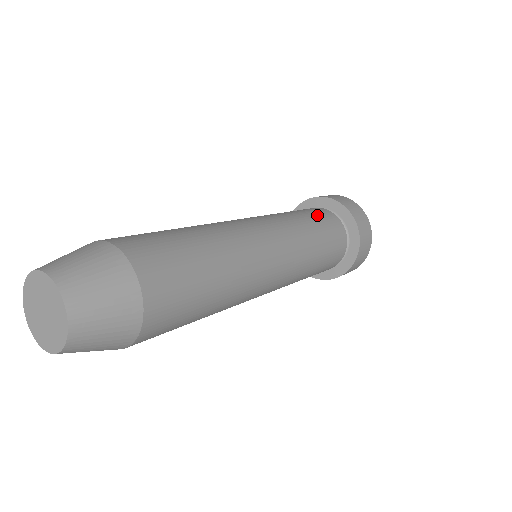
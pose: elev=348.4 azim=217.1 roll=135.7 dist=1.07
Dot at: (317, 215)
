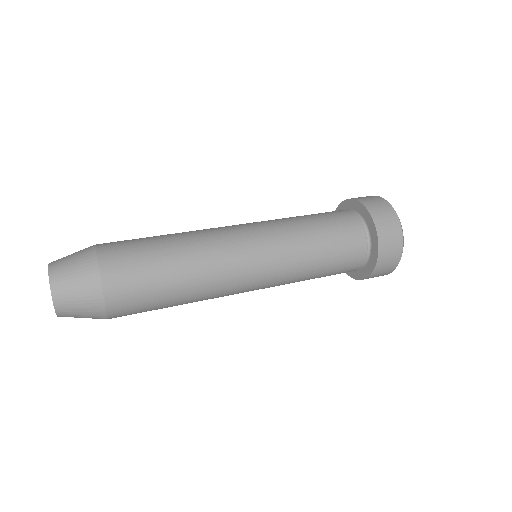
Dot at: (339, 239)
